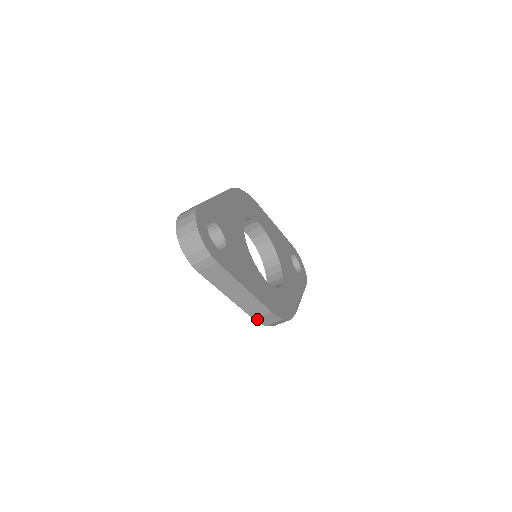
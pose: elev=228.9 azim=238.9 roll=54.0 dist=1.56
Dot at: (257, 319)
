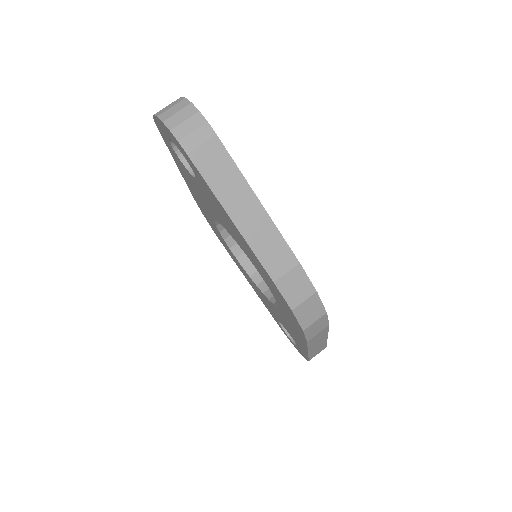
Dot at: (279, 284)
